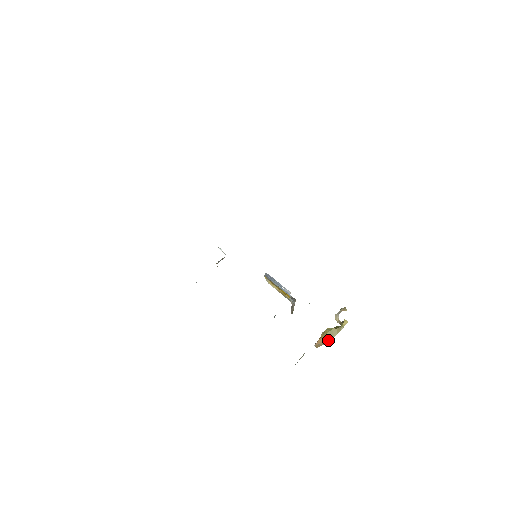
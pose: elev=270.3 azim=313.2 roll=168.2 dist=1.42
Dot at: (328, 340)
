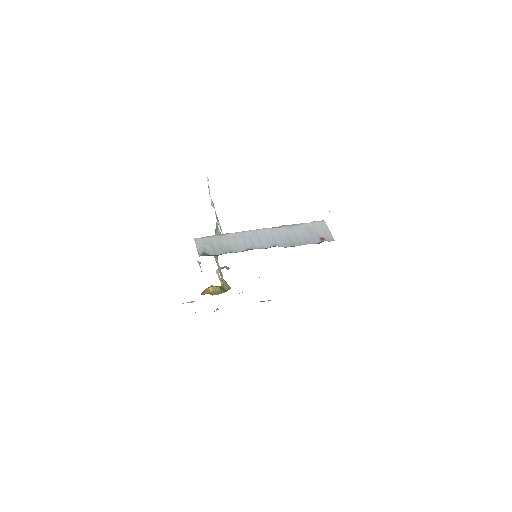
Dot at: (212, 294)
